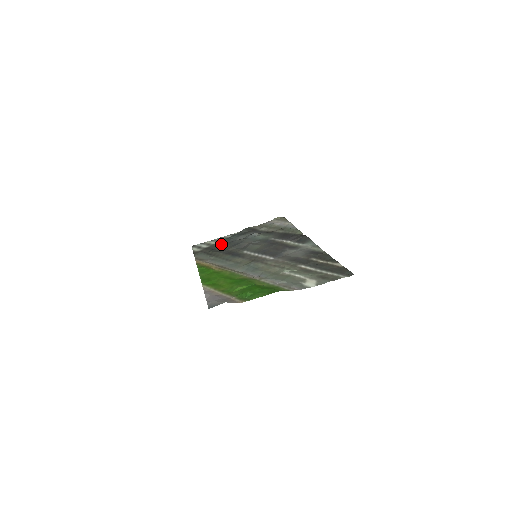
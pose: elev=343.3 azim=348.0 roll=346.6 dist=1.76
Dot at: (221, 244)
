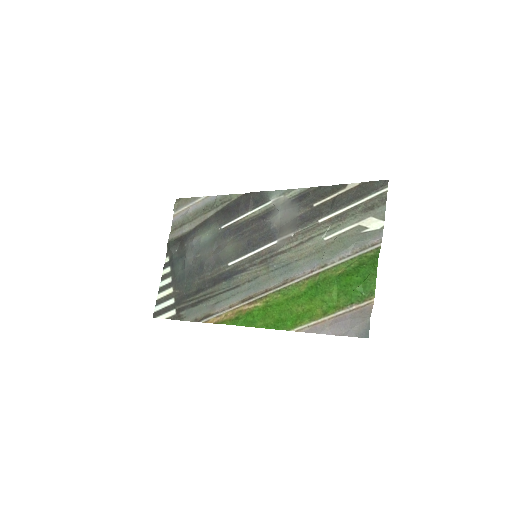
Dot at: (183, 284)
